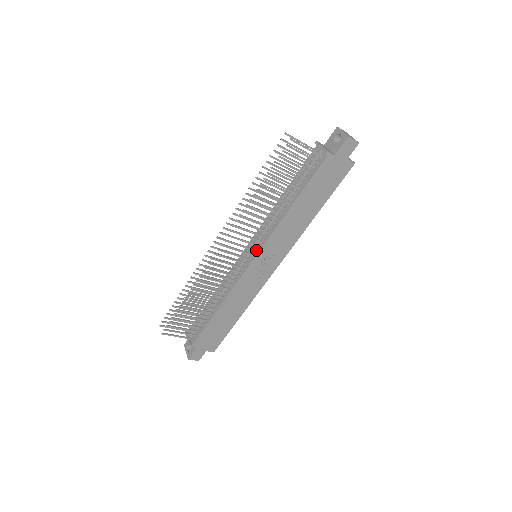
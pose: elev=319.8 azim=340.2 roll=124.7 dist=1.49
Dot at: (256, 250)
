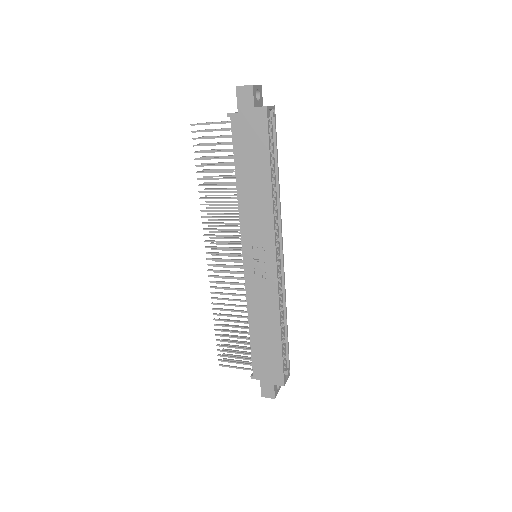
Dot at: (243, 248)
